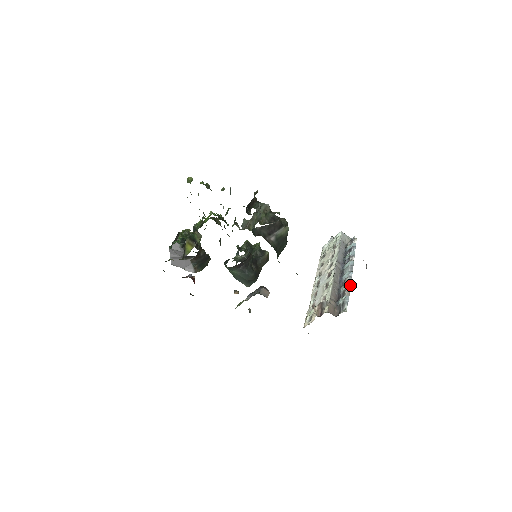
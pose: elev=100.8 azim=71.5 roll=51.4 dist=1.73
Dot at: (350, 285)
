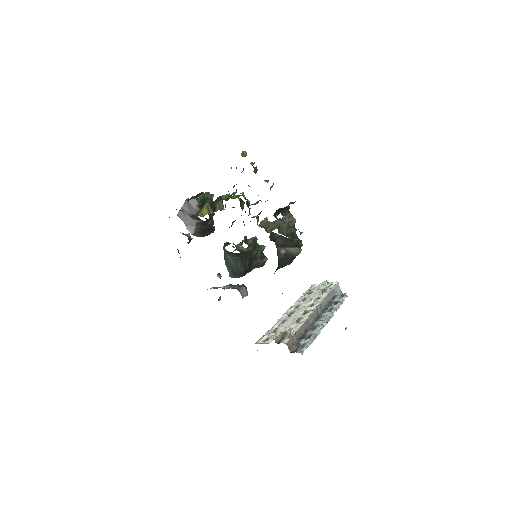
Dot at: (319, 333)
